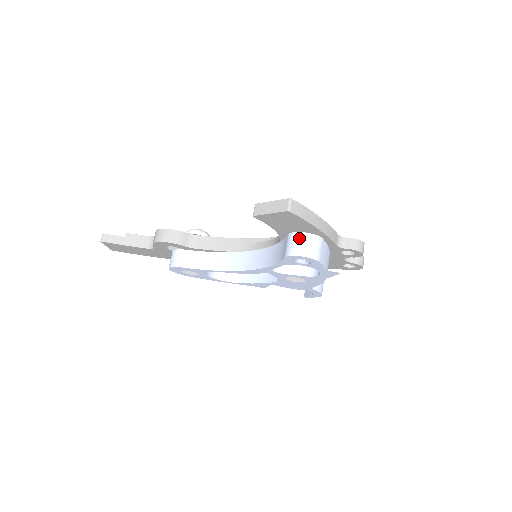
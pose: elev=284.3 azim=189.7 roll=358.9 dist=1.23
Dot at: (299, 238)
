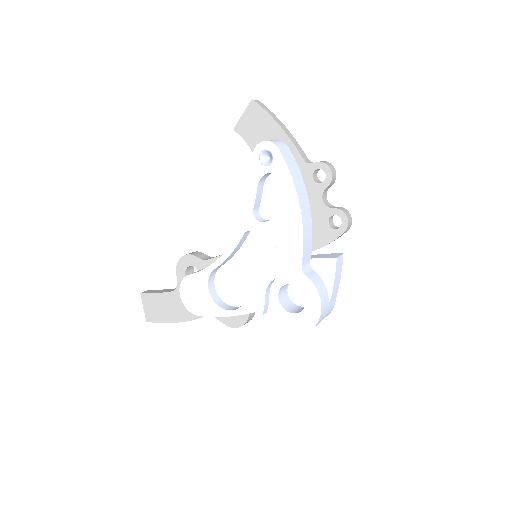
Dot at: occluded
